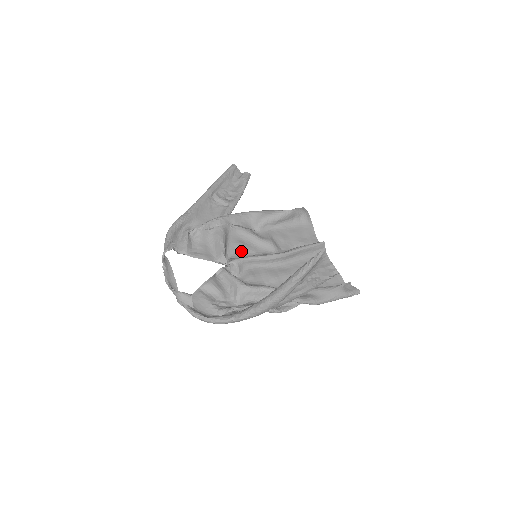
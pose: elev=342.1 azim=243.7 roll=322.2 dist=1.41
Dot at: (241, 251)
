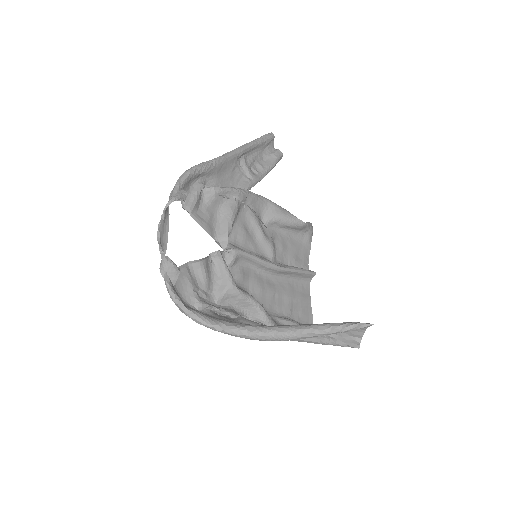
Dot at: (242, 240)
